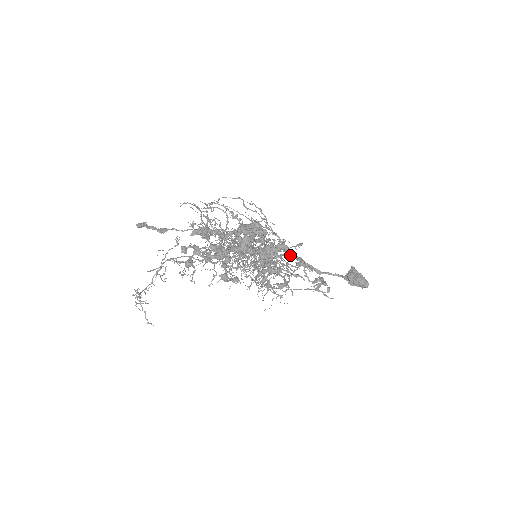
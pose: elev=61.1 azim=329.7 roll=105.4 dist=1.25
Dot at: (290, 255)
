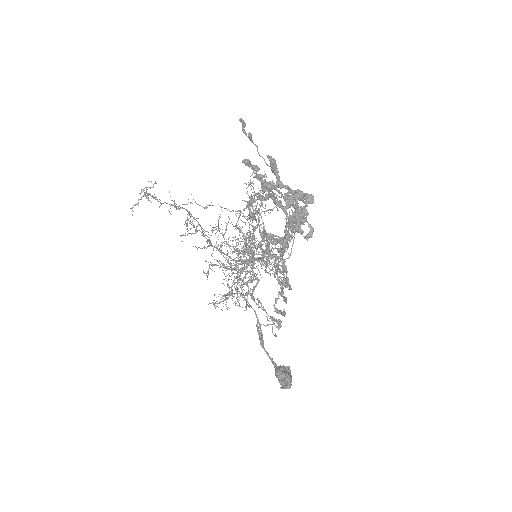
Dot at: occluded
